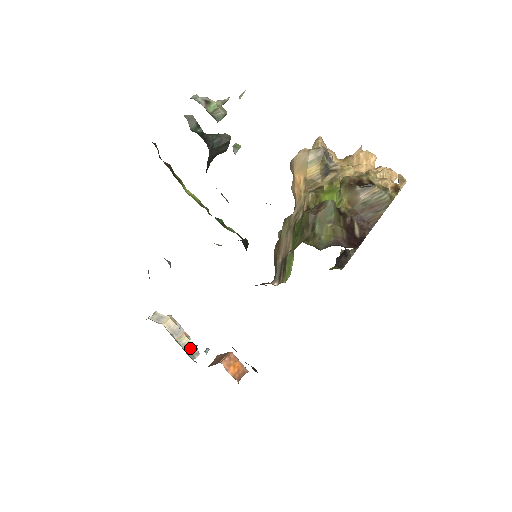
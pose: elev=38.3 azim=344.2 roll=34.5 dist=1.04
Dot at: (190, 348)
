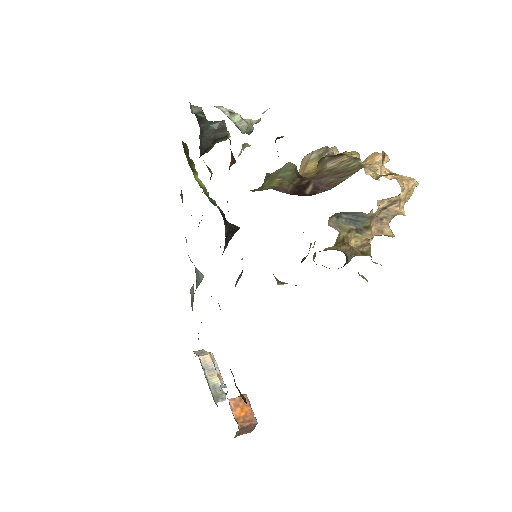
Dot at: (218, 390)
